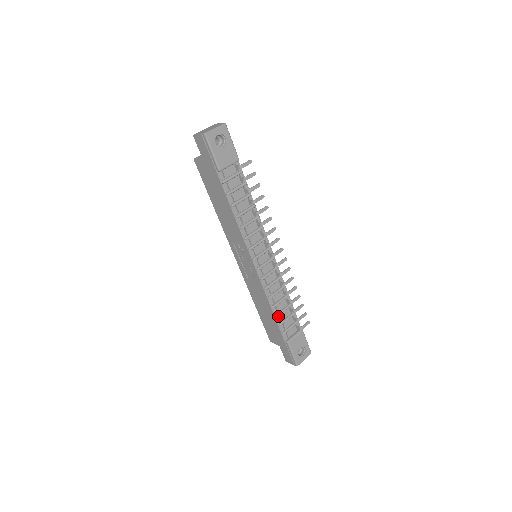
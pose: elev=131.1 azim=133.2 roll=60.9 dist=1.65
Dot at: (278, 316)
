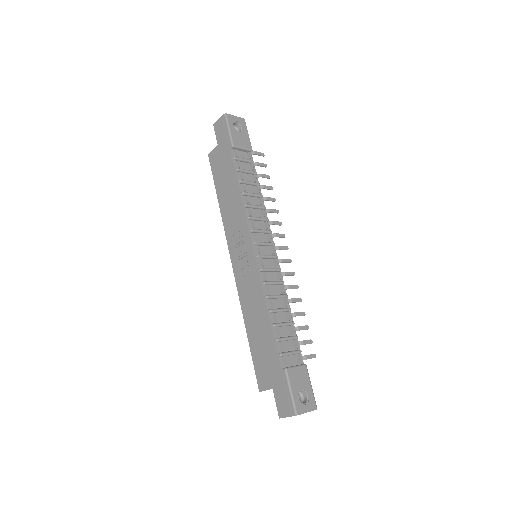
Dot at: (275, 328)
